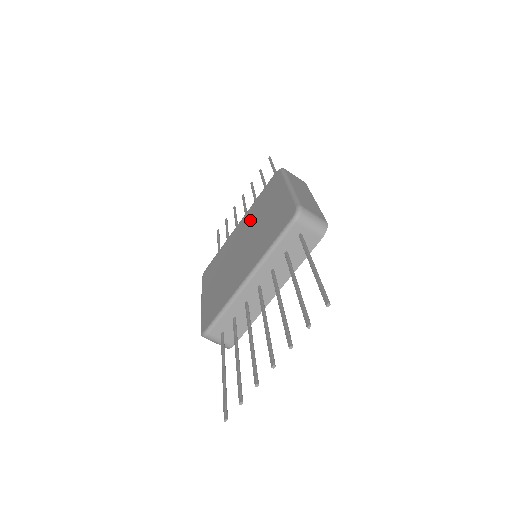
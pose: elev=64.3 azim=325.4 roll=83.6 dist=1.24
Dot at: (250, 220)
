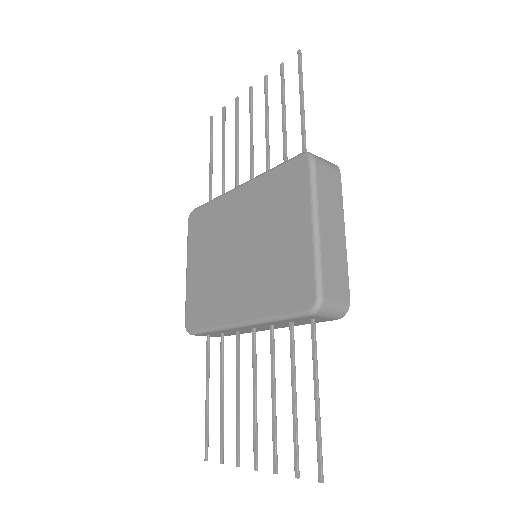
Dot at: (255, 210)
